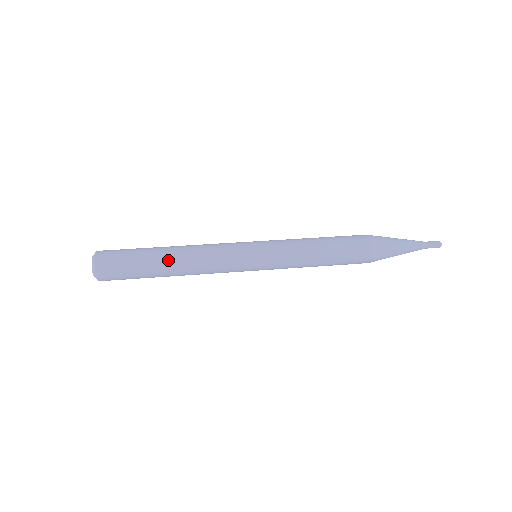
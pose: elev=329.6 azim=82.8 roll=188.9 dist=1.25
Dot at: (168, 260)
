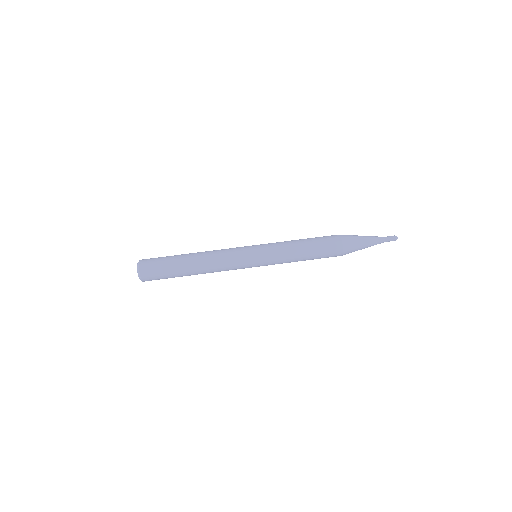
Dot at: occluded
